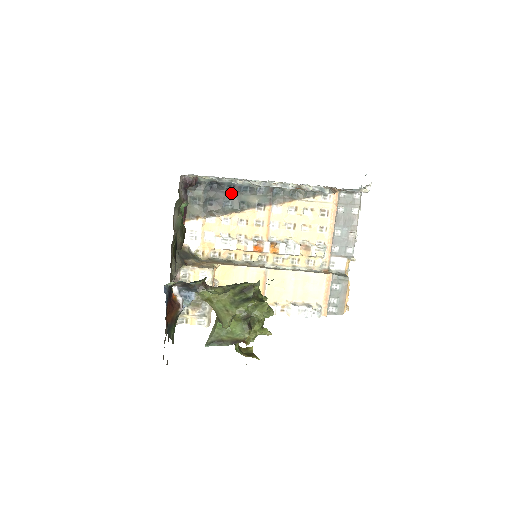
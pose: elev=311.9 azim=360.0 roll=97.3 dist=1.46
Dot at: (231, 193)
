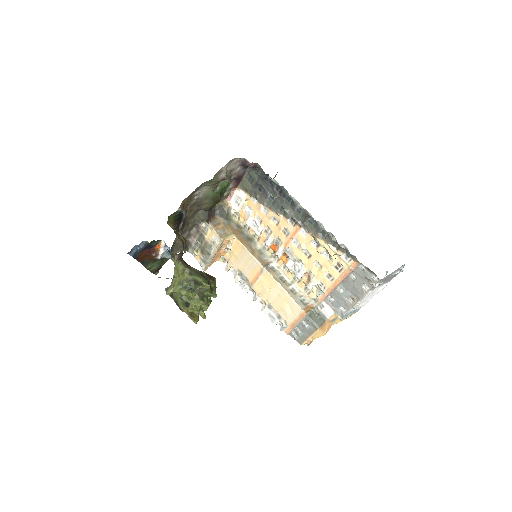
Dot at: (277, 194)
